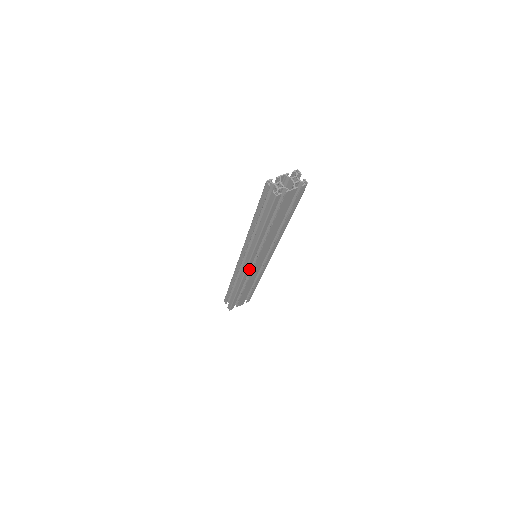
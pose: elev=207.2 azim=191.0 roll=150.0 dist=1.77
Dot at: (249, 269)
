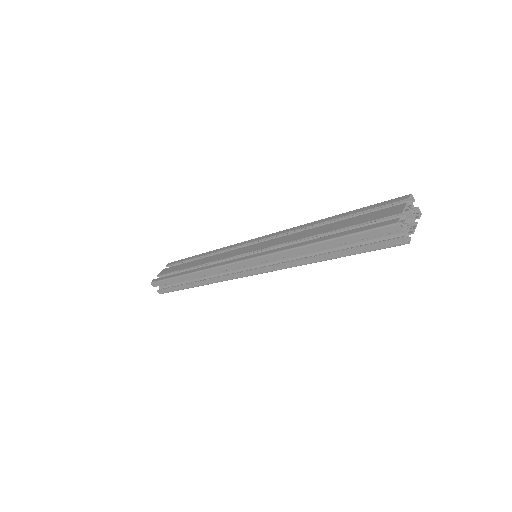
Dot at: occluded
